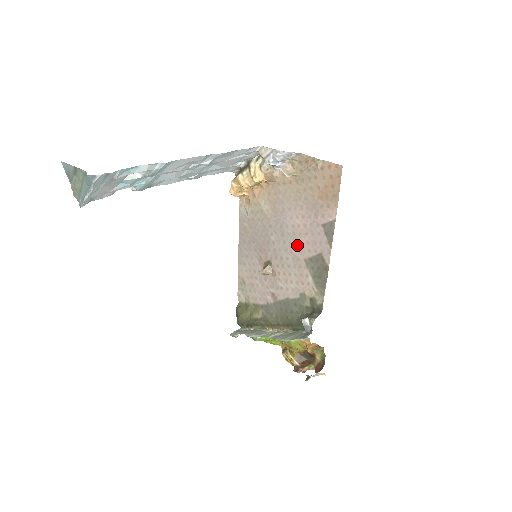
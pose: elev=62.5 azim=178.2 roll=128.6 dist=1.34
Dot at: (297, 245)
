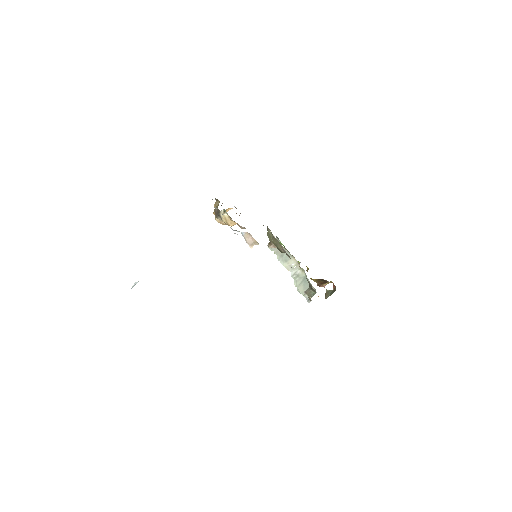
Dot at: occluded
